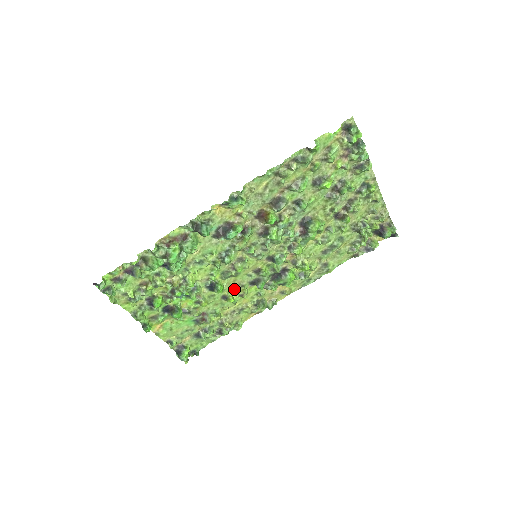
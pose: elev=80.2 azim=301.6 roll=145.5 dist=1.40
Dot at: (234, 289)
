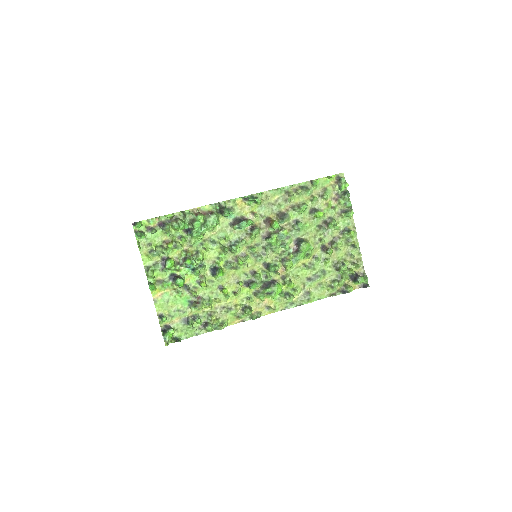
Dot at: (230, 283)
